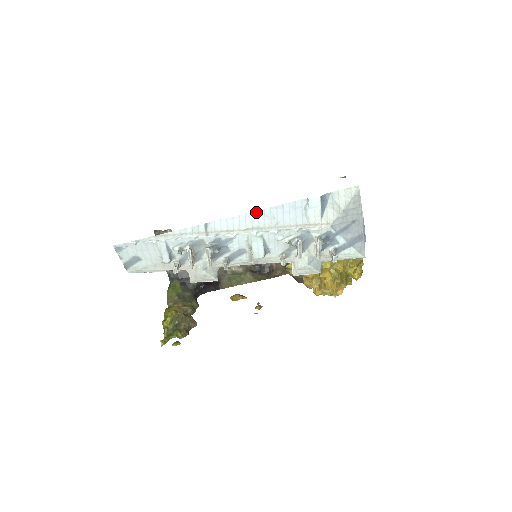
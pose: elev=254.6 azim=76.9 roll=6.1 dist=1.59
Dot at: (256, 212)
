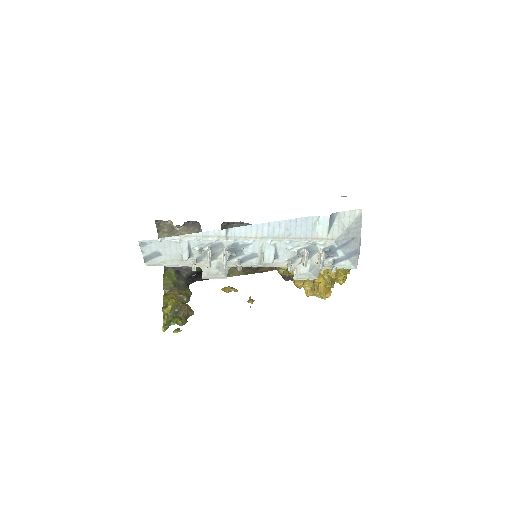
Dot at: (272, 223)
